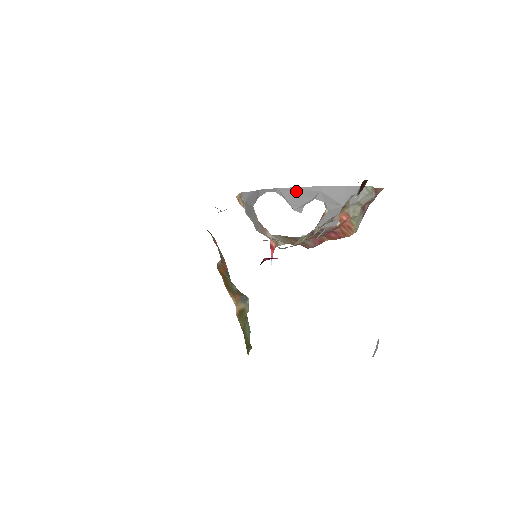
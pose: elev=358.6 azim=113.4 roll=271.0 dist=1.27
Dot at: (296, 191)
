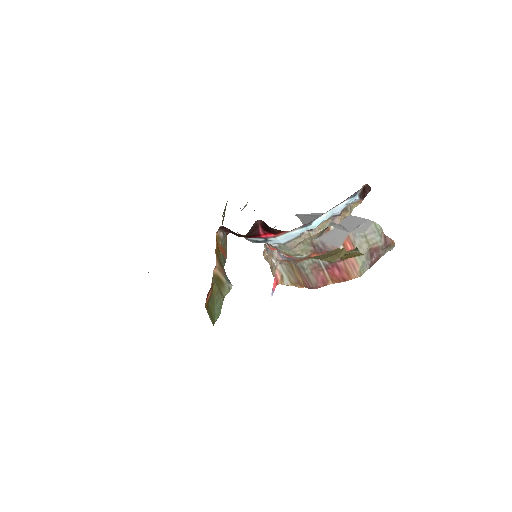
Dot at: (311, 215)
